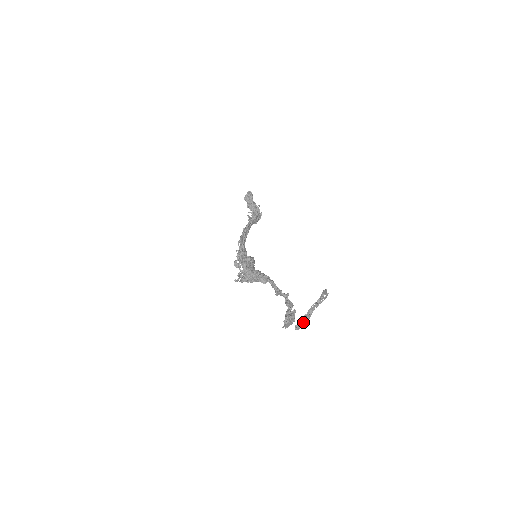
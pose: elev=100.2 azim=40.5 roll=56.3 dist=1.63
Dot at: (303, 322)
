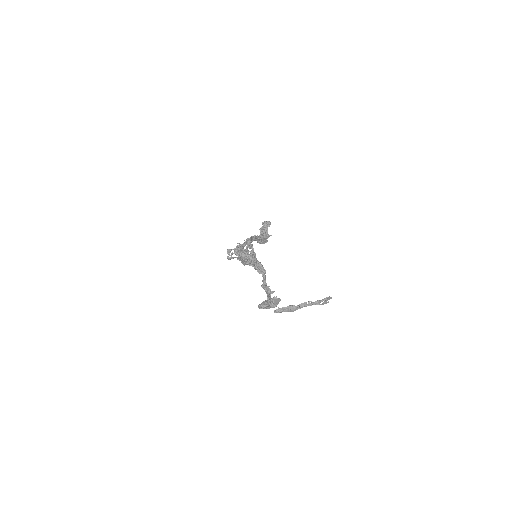
Dot at: (286, 310)
